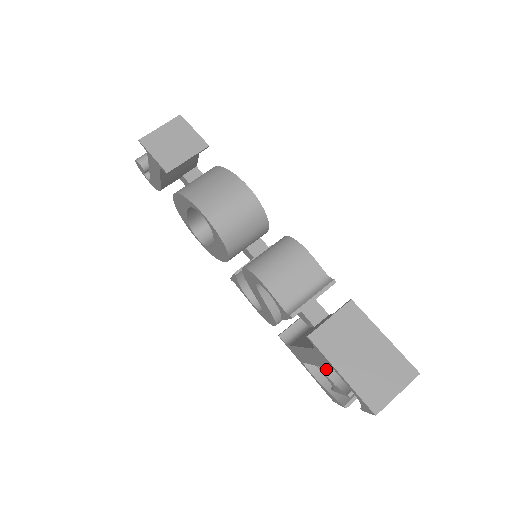
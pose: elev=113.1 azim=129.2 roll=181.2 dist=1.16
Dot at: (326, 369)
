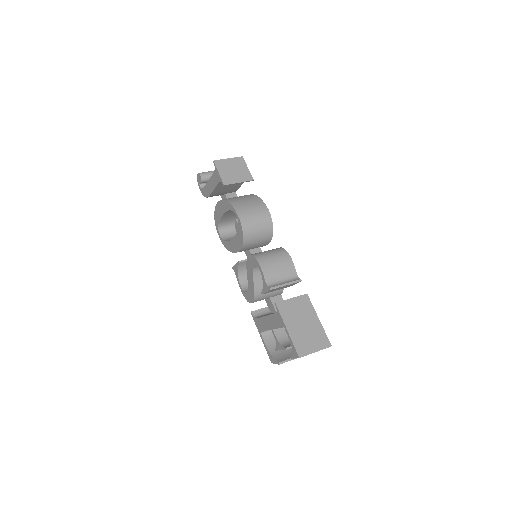
Dot at: (277, 333)
